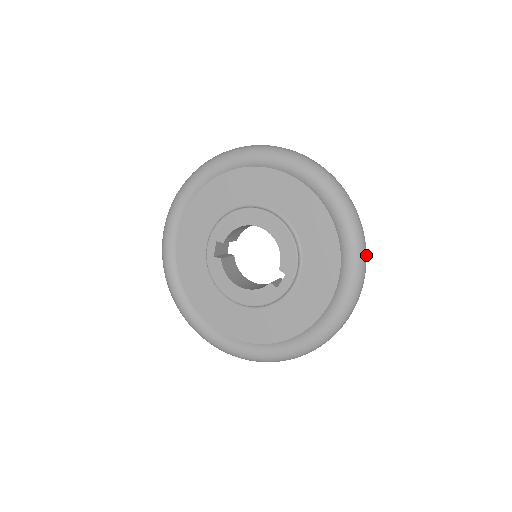
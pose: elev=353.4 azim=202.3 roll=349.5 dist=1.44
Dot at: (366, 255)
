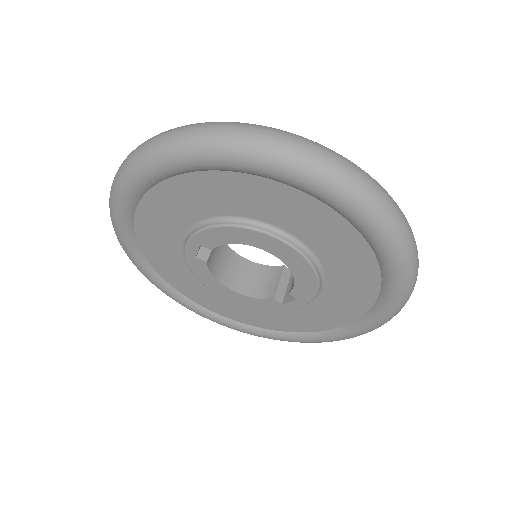
Dot at: occluded
